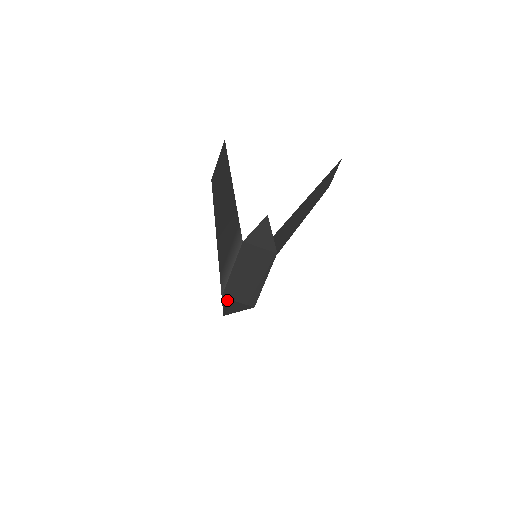
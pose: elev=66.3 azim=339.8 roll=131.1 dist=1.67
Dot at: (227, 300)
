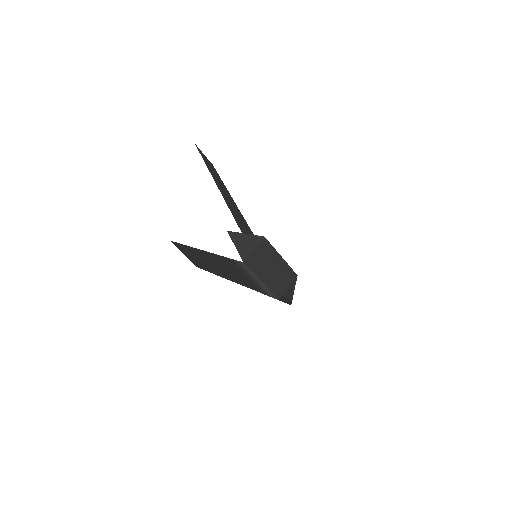
Dot at: (282, 297)
